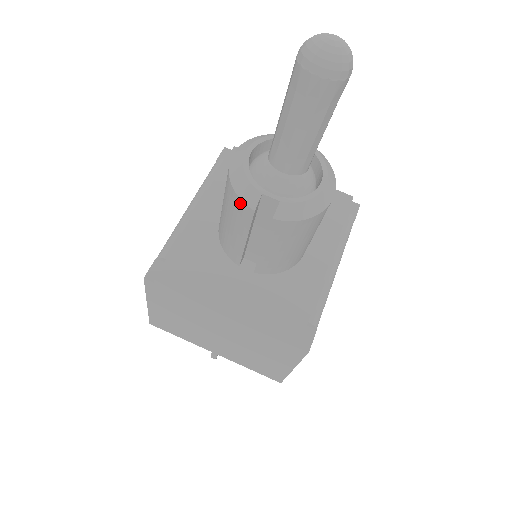
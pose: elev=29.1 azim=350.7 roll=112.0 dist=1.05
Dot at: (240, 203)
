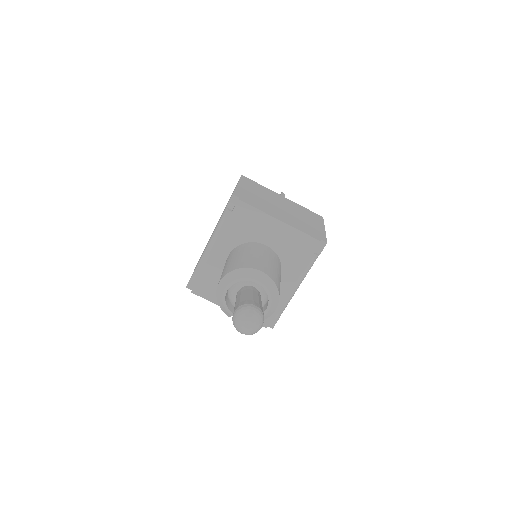
Dot at: occluded
